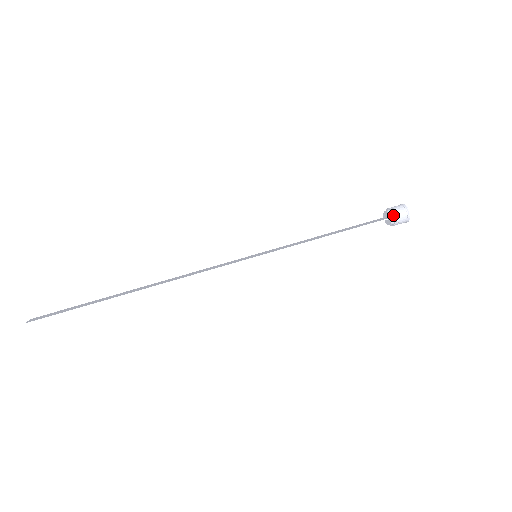
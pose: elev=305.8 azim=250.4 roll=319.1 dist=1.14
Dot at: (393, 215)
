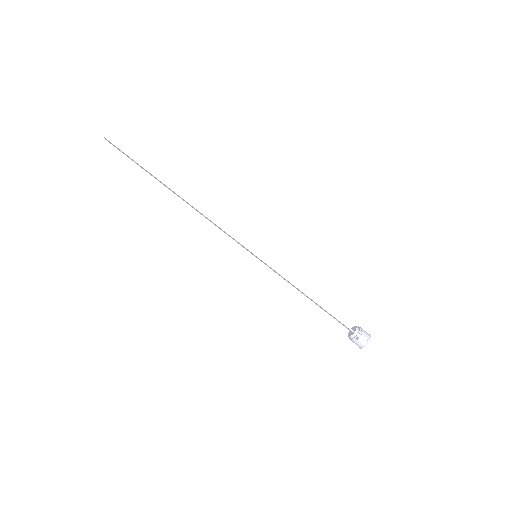
Dot at: (357, 332)
